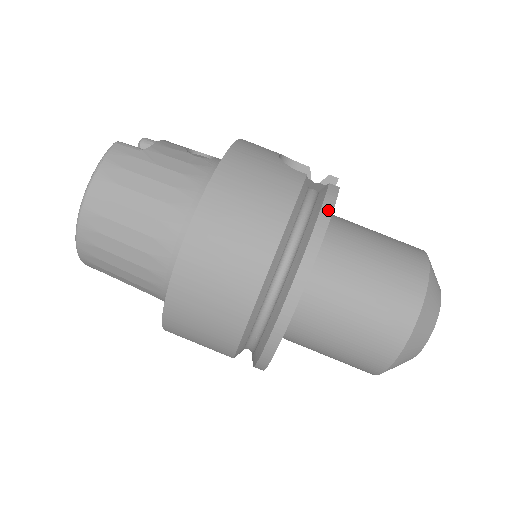
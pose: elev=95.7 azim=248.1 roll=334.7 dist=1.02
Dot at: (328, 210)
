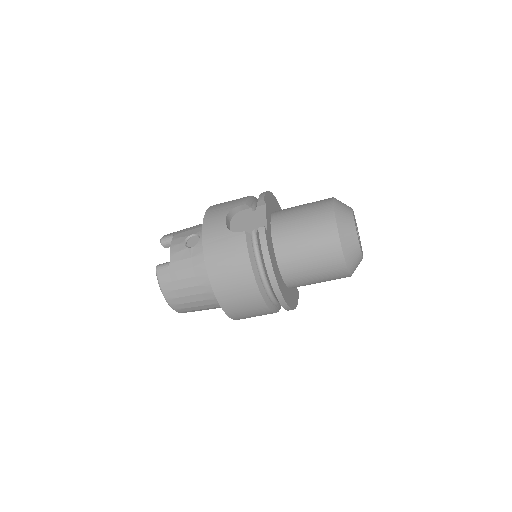
Dot at: (266, 250)
